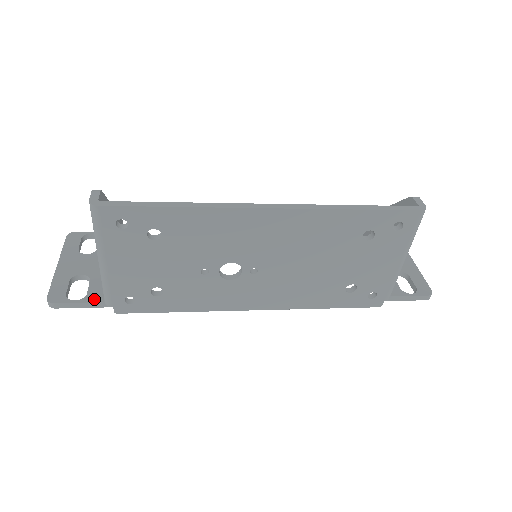
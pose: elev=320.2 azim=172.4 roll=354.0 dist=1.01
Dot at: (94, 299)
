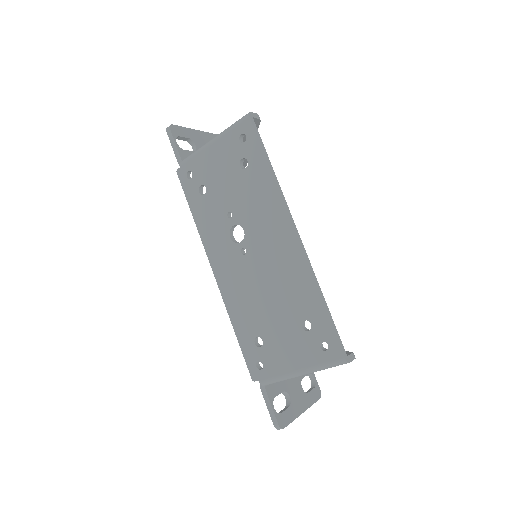
Dot at: (182, 154)
